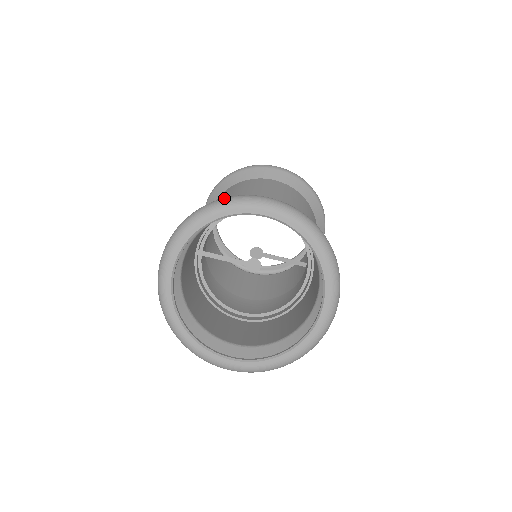
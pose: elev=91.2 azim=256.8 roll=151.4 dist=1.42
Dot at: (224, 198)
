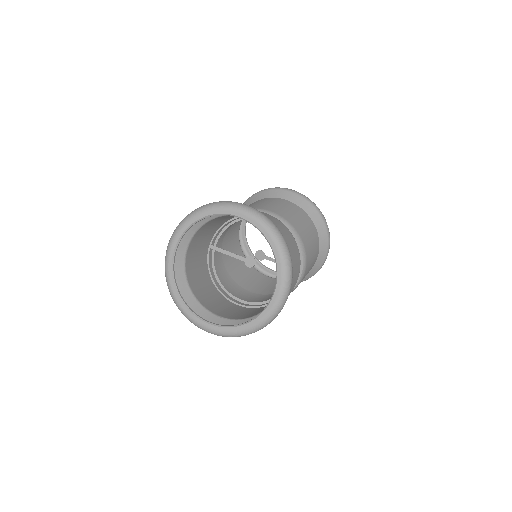
Dot at: (215, 202)
